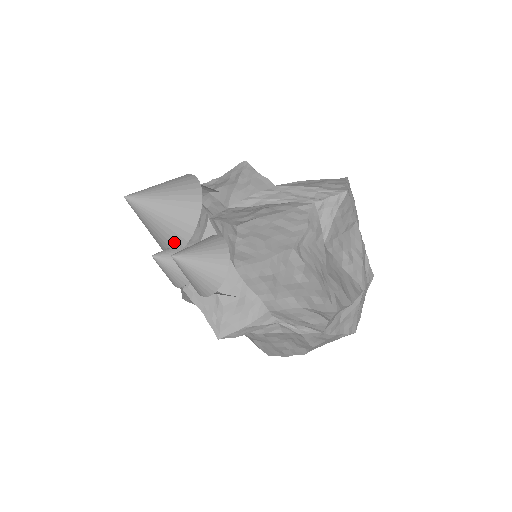
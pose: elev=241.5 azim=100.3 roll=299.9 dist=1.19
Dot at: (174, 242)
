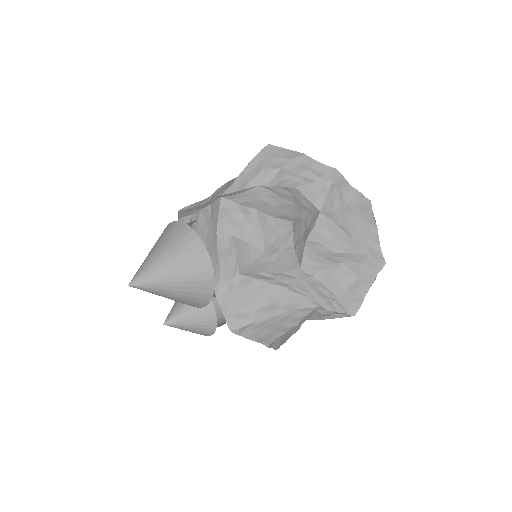
Dot at: occluded
